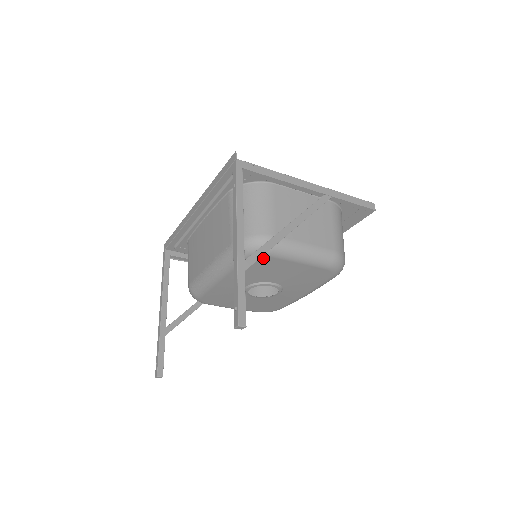
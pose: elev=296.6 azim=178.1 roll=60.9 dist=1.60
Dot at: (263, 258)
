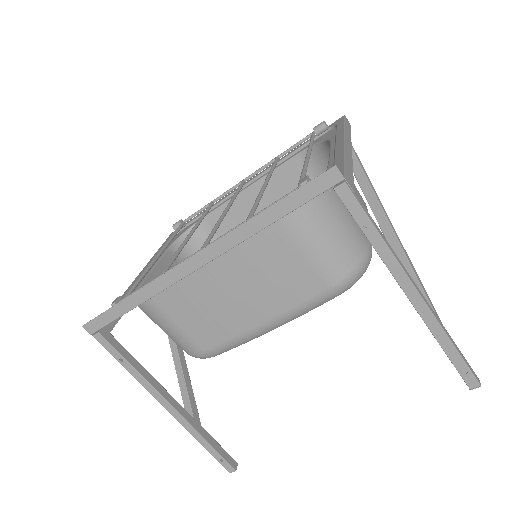
Dot at: occluded
